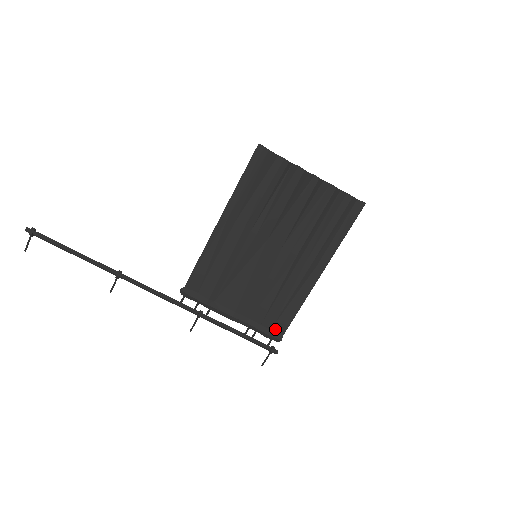
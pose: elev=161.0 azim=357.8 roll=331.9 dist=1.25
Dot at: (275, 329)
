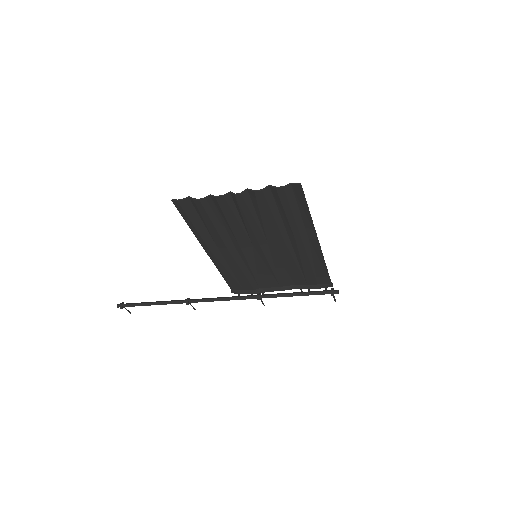
Dot at: (321, 283)
